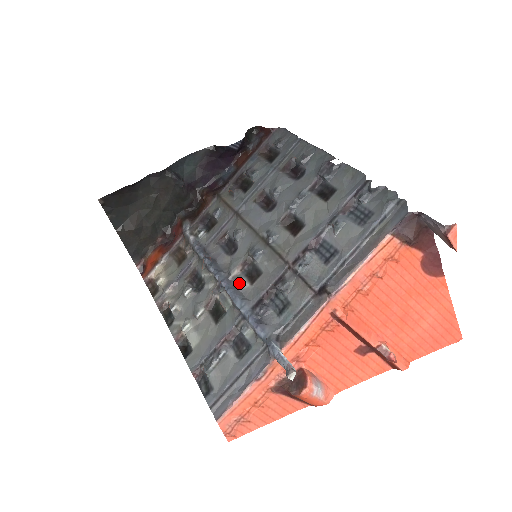
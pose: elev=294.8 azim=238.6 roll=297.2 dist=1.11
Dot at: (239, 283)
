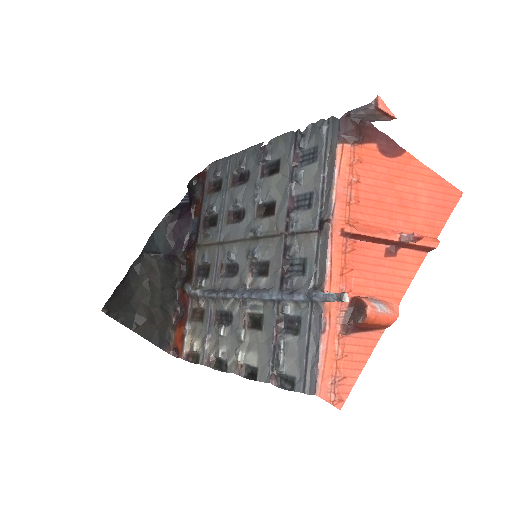
Dot at: (257, 284)
